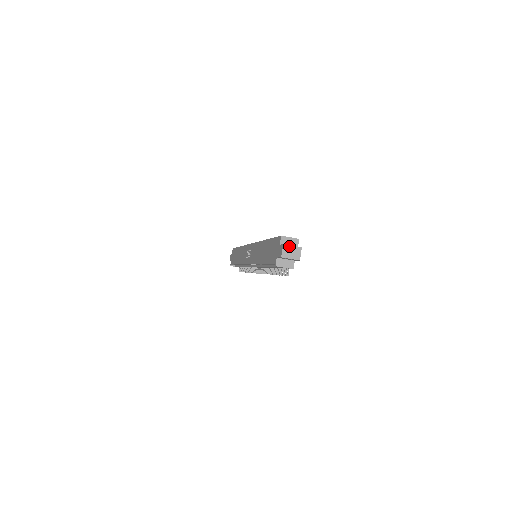
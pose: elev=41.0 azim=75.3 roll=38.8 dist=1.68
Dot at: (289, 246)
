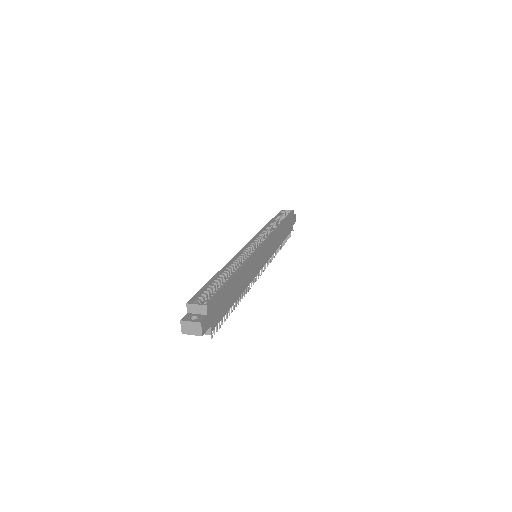
Dot at: (187, 322)
